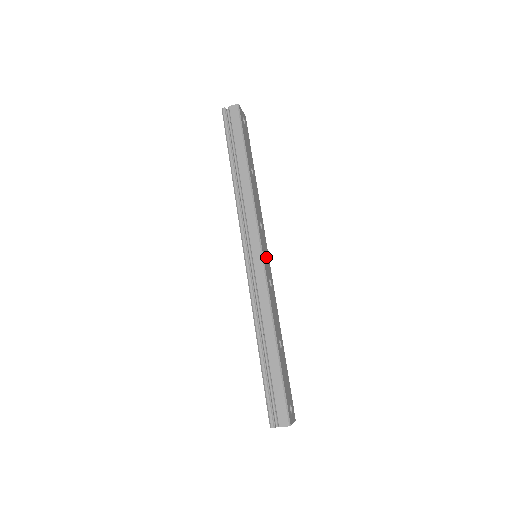
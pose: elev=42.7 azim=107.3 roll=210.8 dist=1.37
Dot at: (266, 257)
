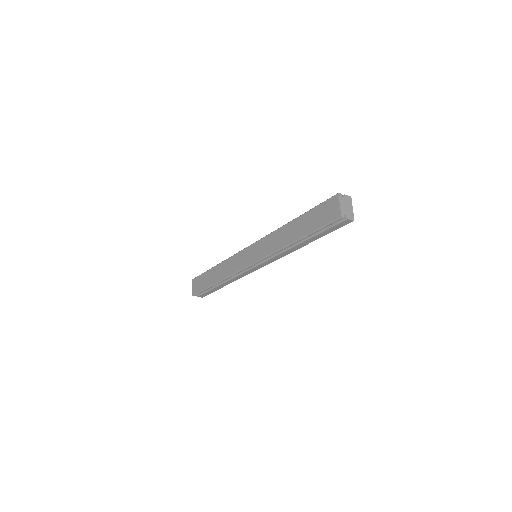
Dot at: occluded
